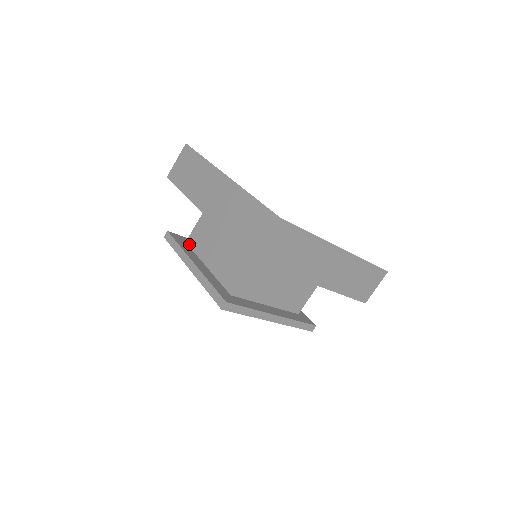
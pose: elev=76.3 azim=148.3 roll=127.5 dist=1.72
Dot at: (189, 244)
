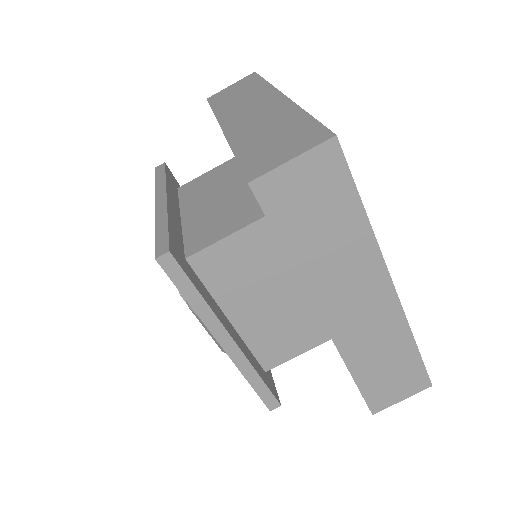
Dot at: (180, 190)
